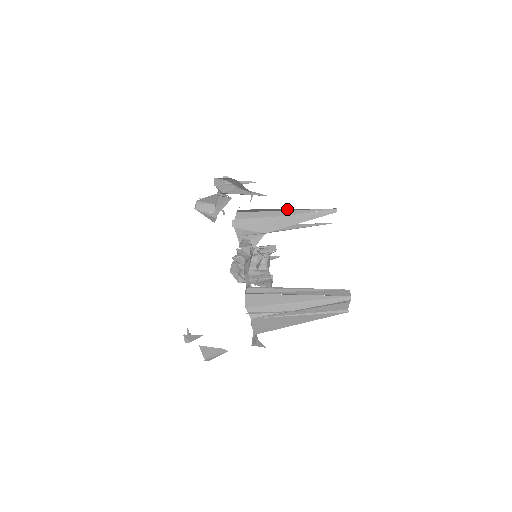
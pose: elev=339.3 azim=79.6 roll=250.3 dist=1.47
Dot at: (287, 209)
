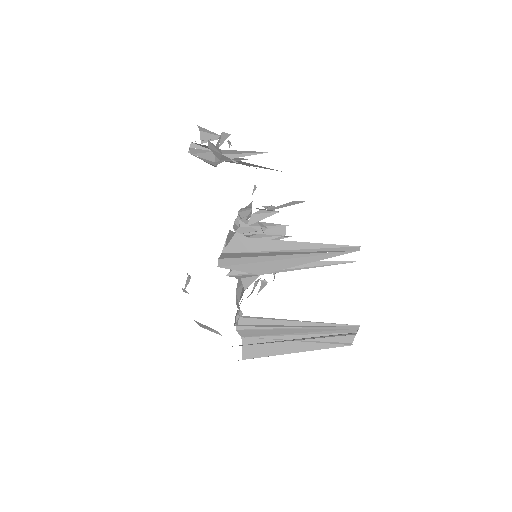
Dot at: (292, 245)
